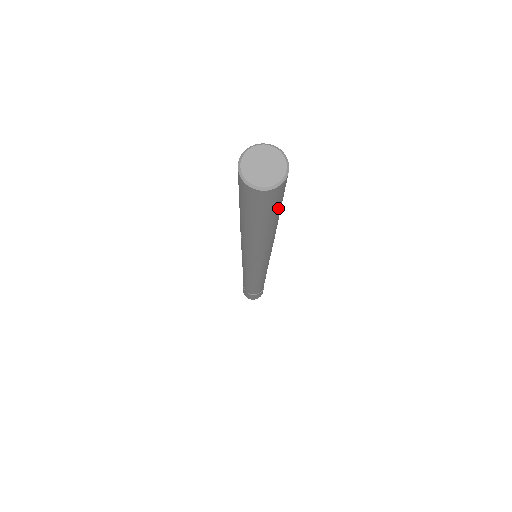
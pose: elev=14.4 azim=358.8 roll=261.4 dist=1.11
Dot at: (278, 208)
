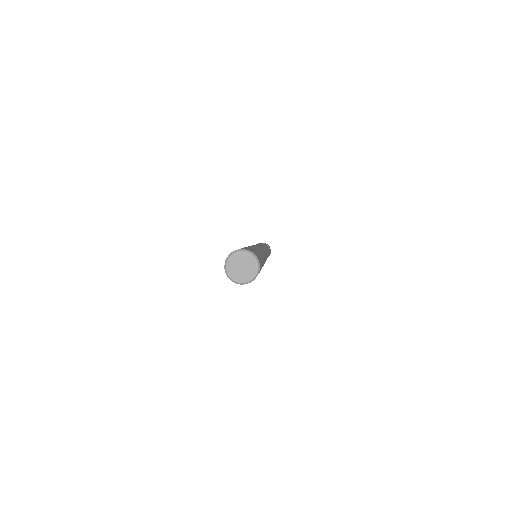
Dot at: occluded
